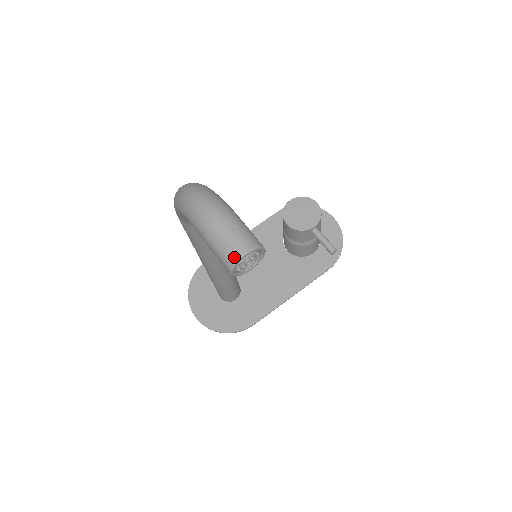
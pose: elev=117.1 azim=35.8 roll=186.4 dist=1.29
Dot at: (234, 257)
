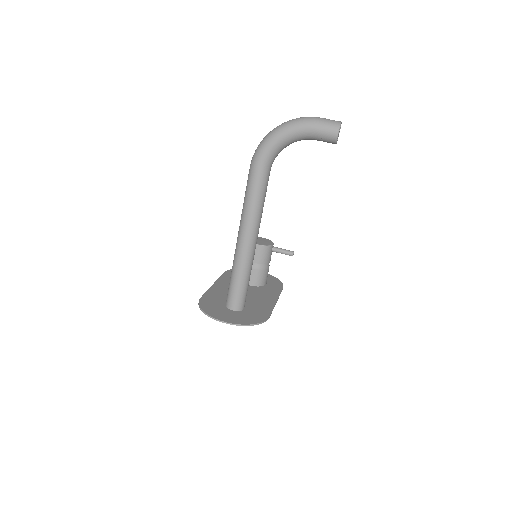
Dot at: (338, 122)
